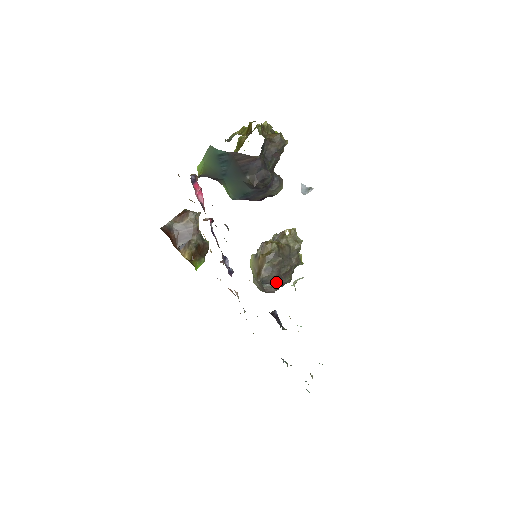
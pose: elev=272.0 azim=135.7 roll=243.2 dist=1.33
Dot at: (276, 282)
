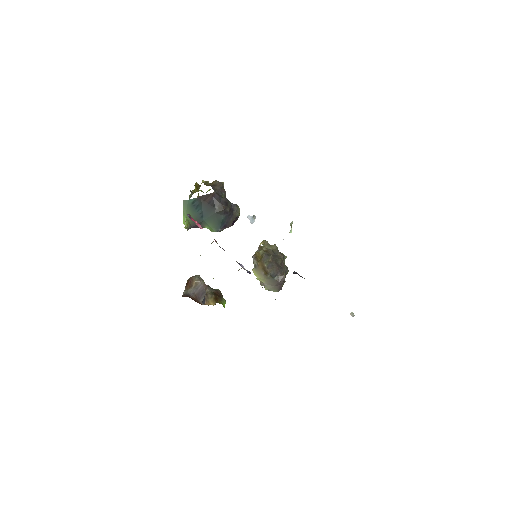
Dot at: (280, 272)
